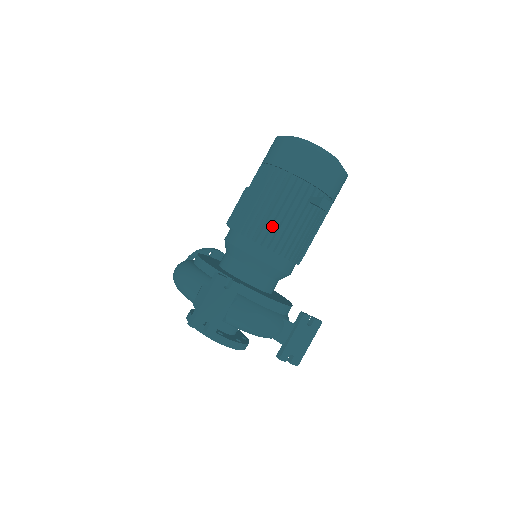
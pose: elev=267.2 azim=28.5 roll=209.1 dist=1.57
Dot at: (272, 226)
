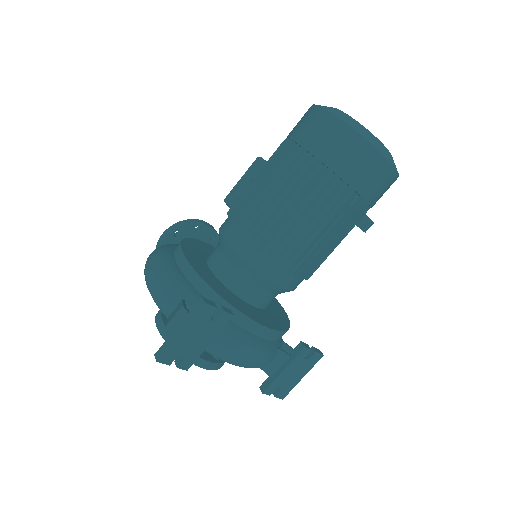
Dot at: (287, 235)
